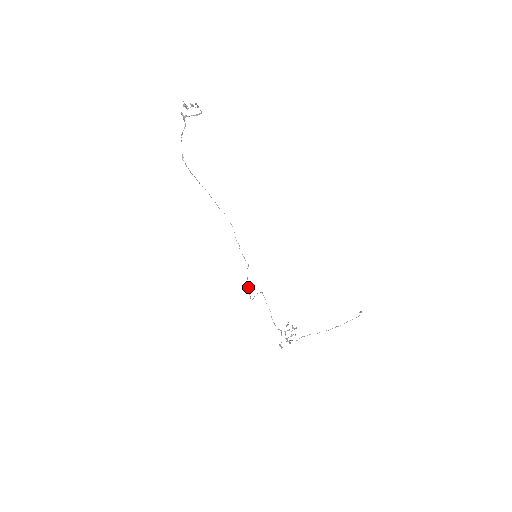
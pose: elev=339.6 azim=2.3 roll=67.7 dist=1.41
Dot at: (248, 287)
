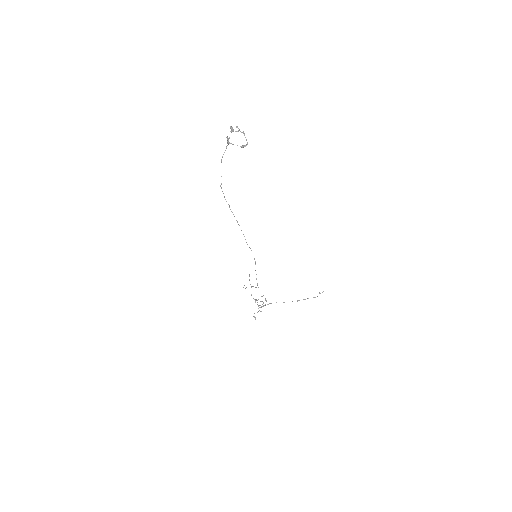
Dot at: occluded
